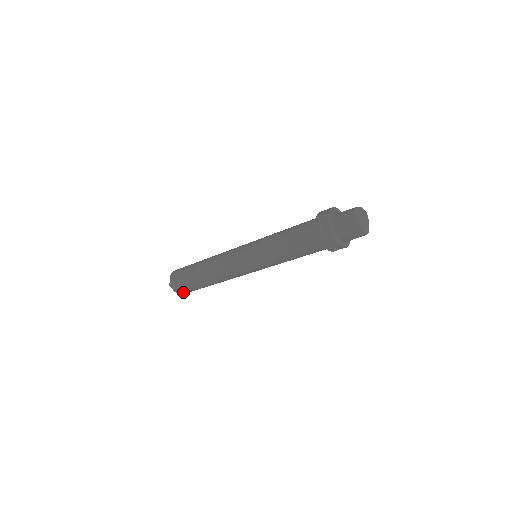
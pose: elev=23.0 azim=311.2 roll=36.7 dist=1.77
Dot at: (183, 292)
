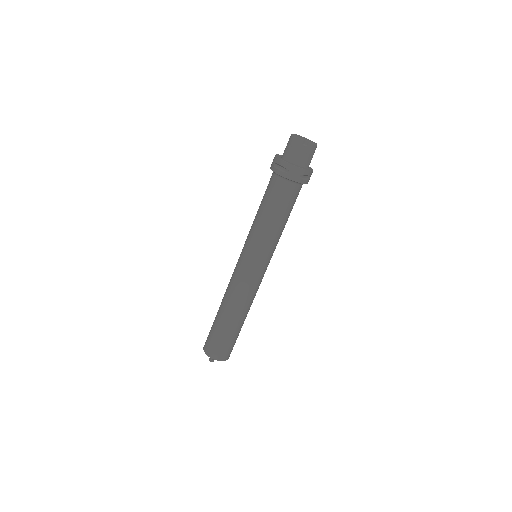
Dot at: (226, 354)
